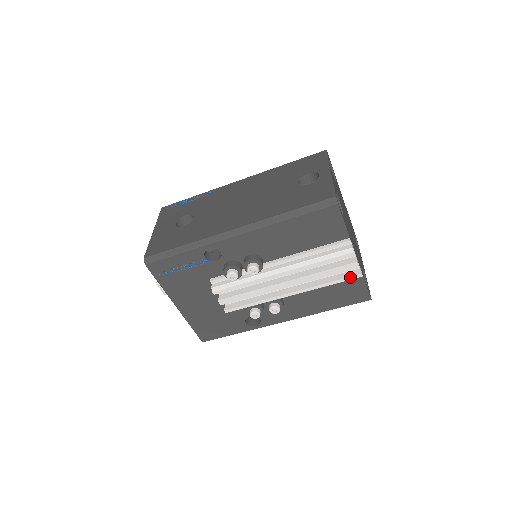
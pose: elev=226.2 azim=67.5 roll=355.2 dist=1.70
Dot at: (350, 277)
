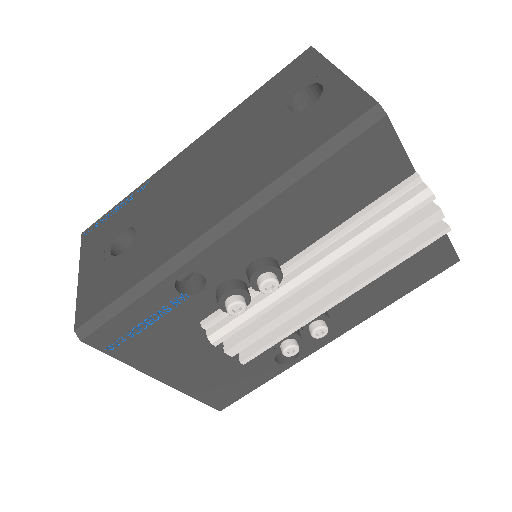
Dot at: (431, 238)
